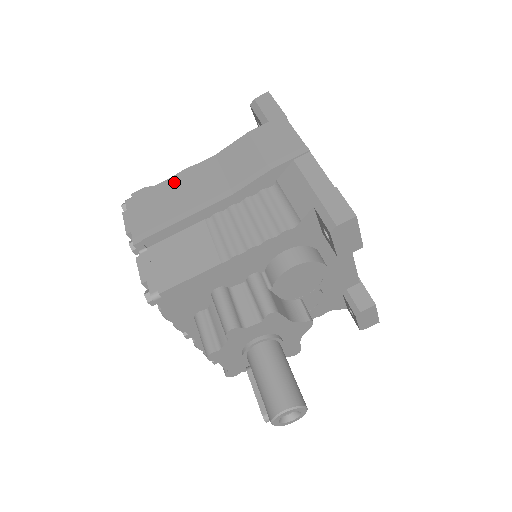
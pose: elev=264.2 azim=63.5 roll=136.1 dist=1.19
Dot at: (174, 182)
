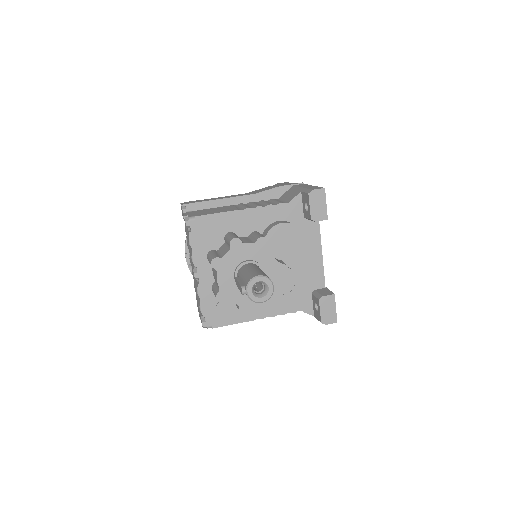
Dot at: occluded
